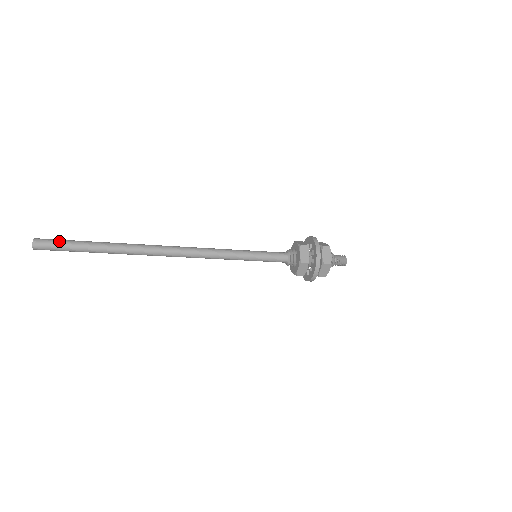
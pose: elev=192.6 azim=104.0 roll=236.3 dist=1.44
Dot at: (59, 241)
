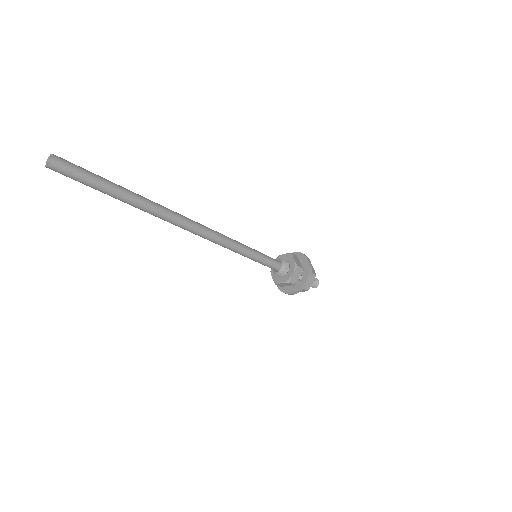
Dot at: occluded
